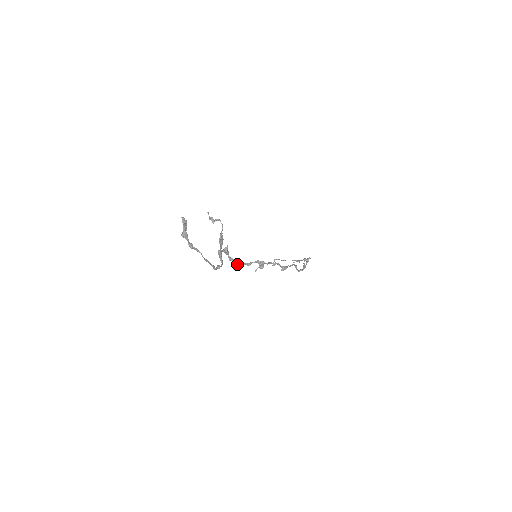
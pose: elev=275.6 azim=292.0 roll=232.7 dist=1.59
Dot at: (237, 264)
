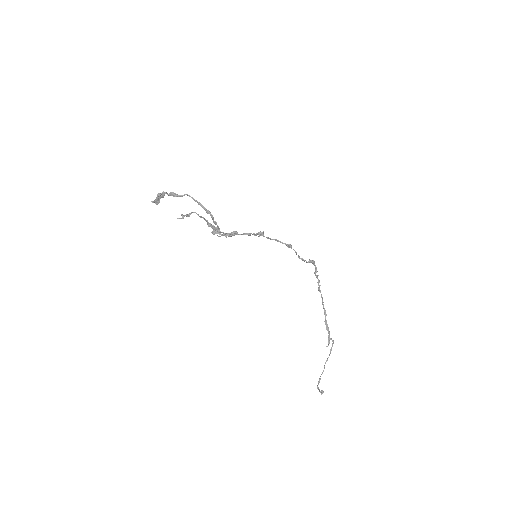
Dot at: (235, 234)
